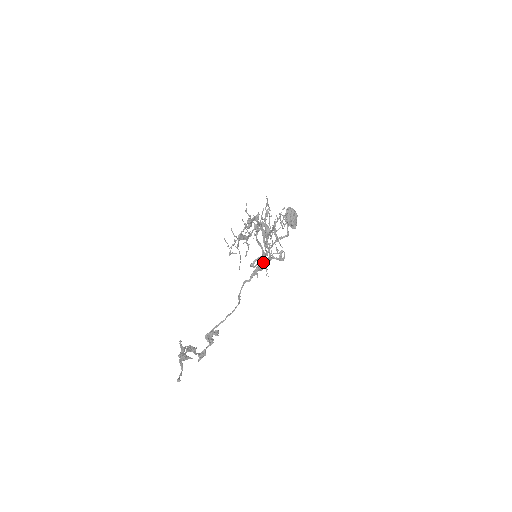
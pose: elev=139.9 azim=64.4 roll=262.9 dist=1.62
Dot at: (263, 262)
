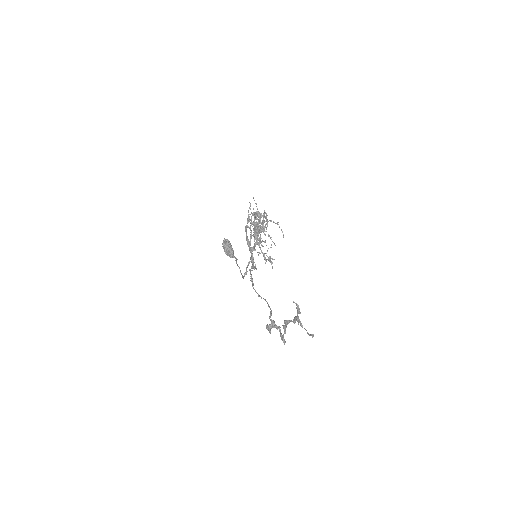
Dot at: (250, 270)
